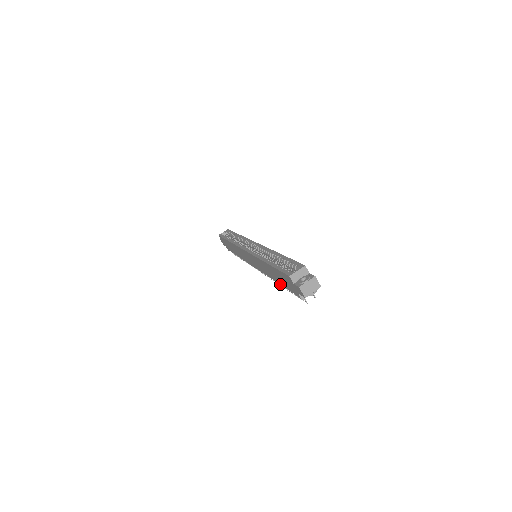
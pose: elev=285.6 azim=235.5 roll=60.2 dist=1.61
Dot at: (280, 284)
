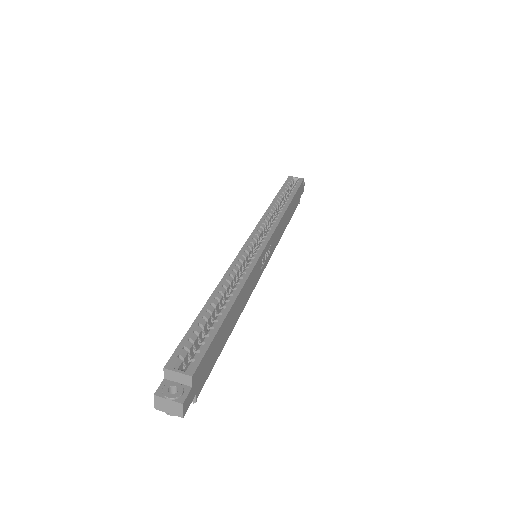
Dot at: occluded
